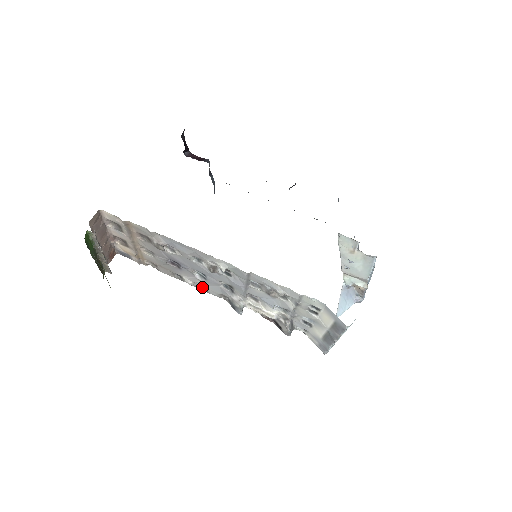
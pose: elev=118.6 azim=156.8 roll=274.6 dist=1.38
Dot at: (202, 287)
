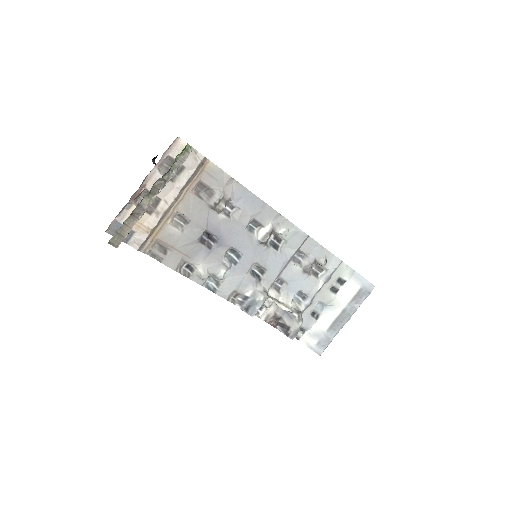
Dot at: (209, 286)
